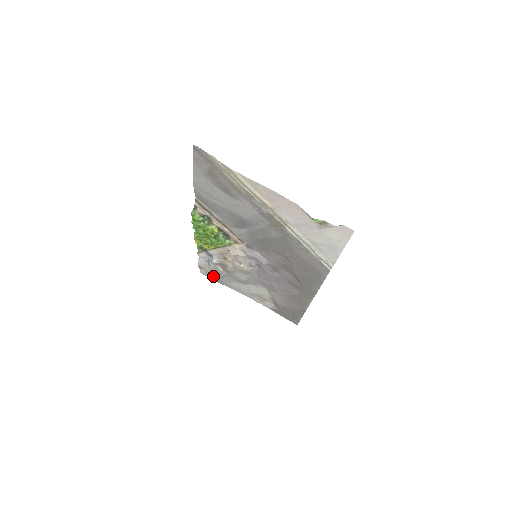
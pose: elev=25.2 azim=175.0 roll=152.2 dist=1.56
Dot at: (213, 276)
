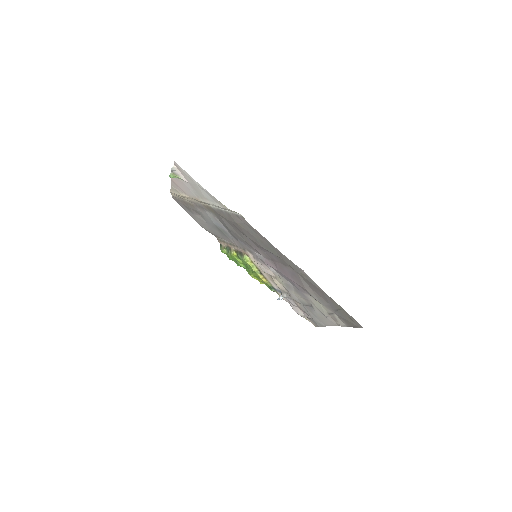
Dot at: (313, 320)
